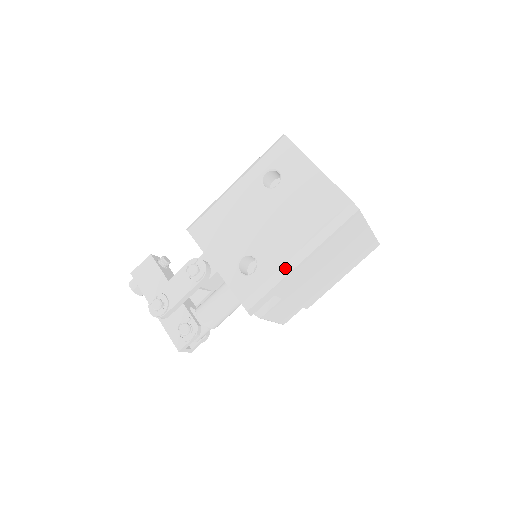
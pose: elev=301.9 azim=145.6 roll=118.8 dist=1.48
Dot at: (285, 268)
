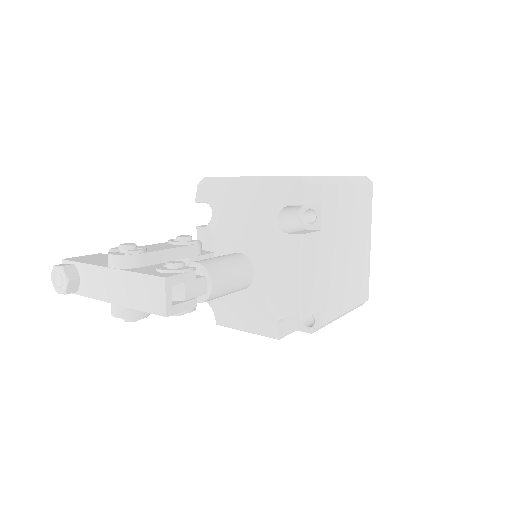
Dot at: (332, 179)
